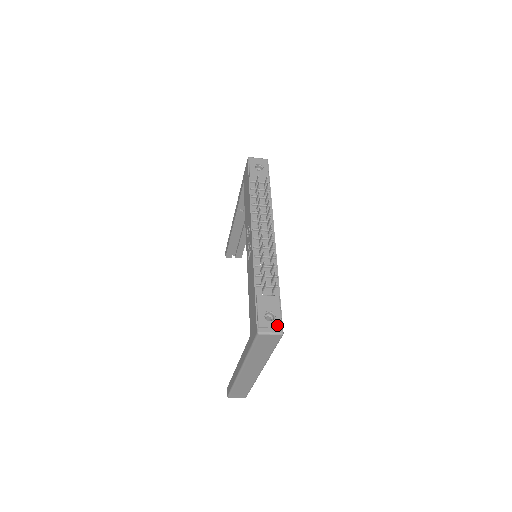
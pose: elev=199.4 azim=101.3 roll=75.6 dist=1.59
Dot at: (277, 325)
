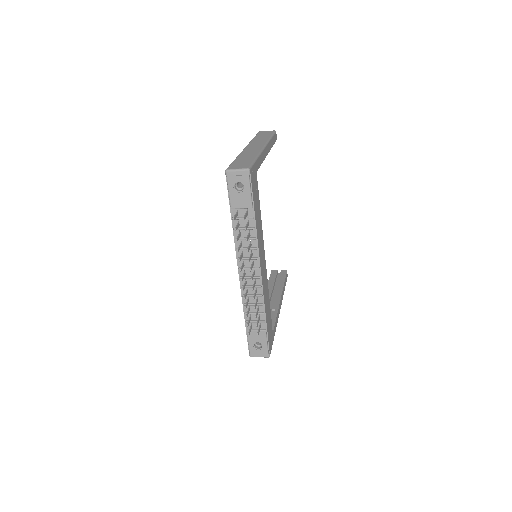
Dot at: (264, 352)
